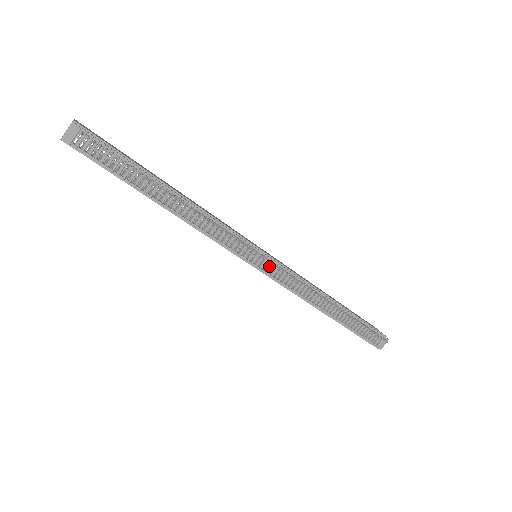
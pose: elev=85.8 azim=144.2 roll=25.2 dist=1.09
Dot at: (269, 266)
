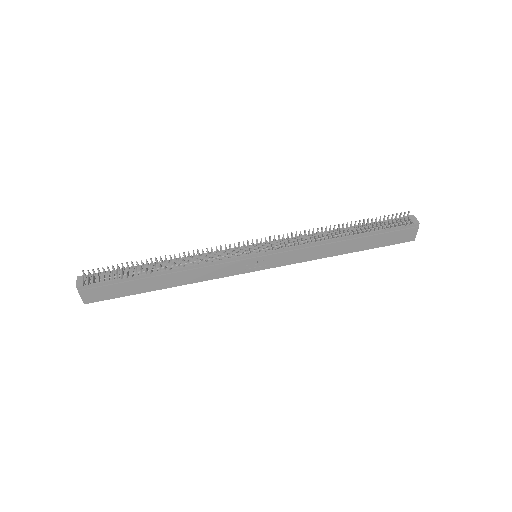
Dot at: (266, 248)
